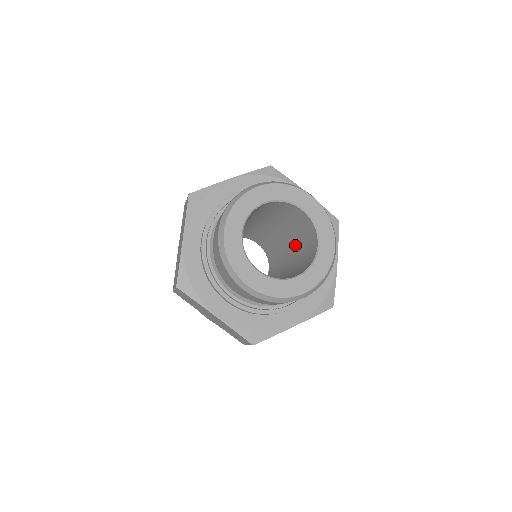
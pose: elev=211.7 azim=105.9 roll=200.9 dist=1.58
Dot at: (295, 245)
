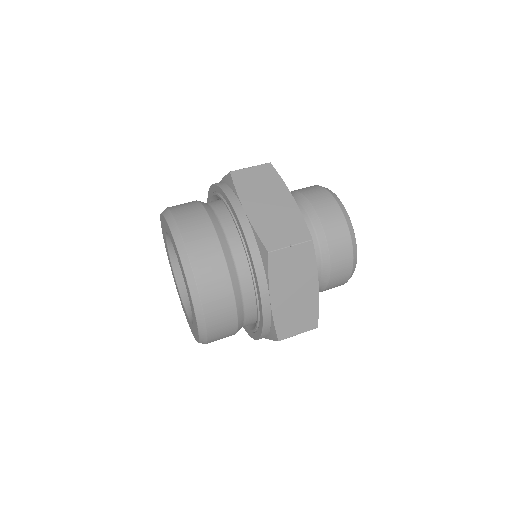
Dot at: occluded
